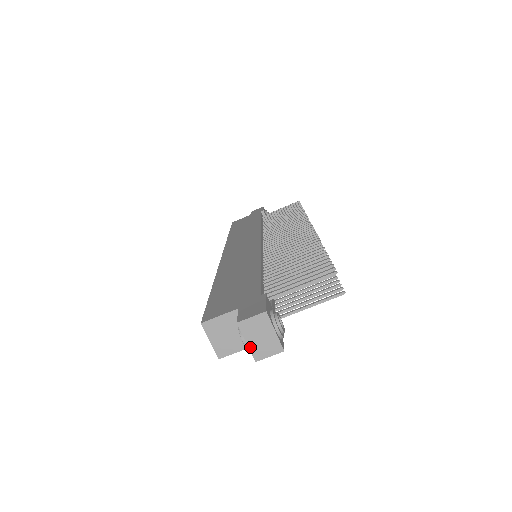
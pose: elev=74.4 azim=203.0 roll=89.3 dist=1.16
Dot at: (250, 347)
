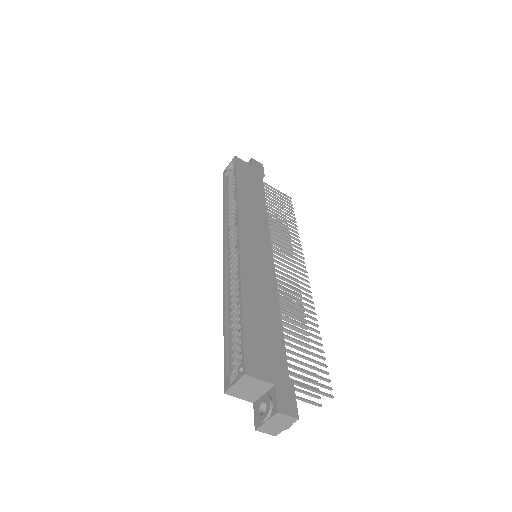
Dot at: (264, 424)
